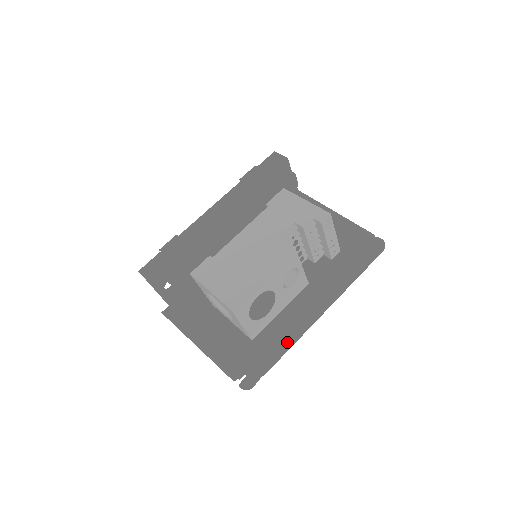
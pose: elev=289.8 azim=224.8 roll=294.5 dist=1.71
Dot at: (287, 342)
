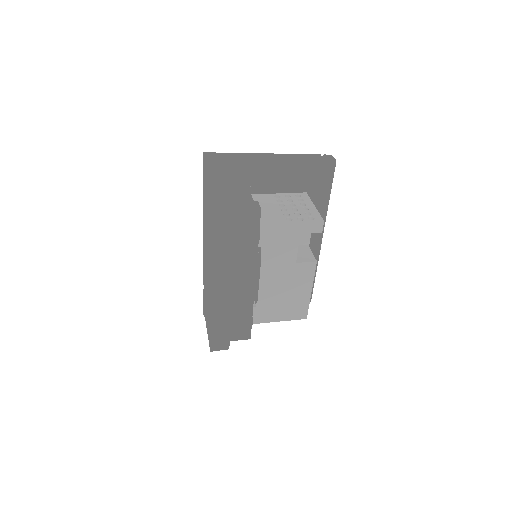
Dot at: occluded
